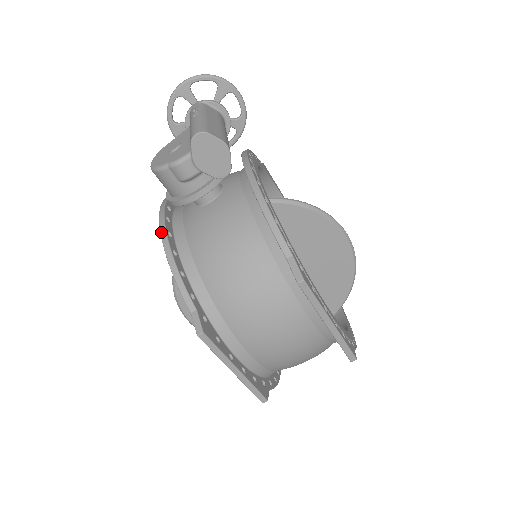
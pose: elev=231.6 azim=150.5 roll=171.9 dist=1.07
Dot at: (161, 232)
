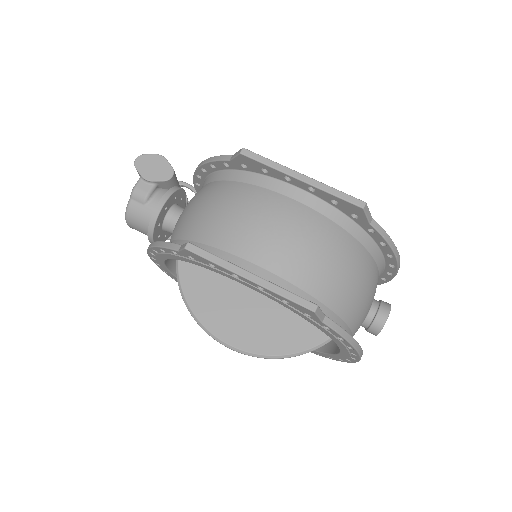
Dot at: occluded
